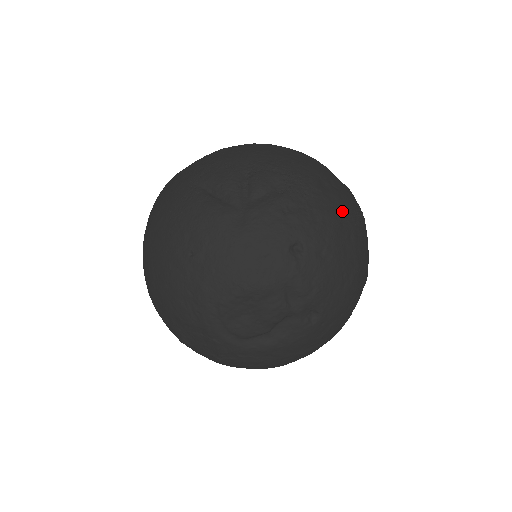
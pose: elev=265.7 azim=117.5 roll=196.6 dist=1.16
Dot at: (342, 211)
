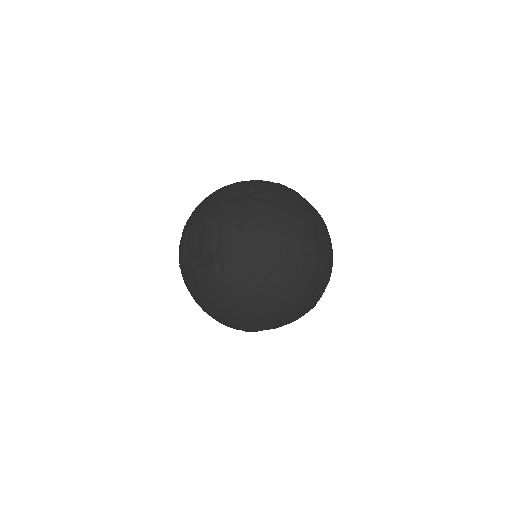
Dot at: (286, 237)
